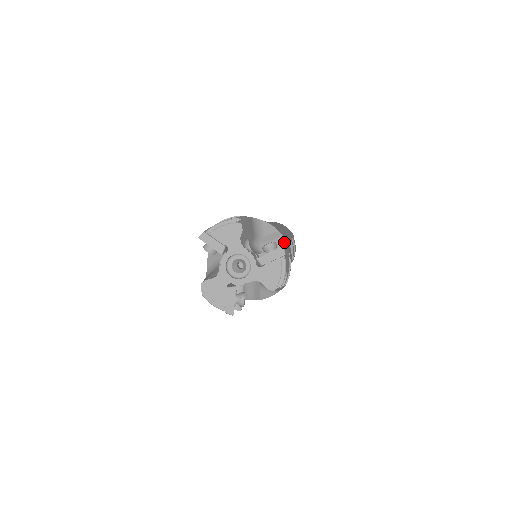
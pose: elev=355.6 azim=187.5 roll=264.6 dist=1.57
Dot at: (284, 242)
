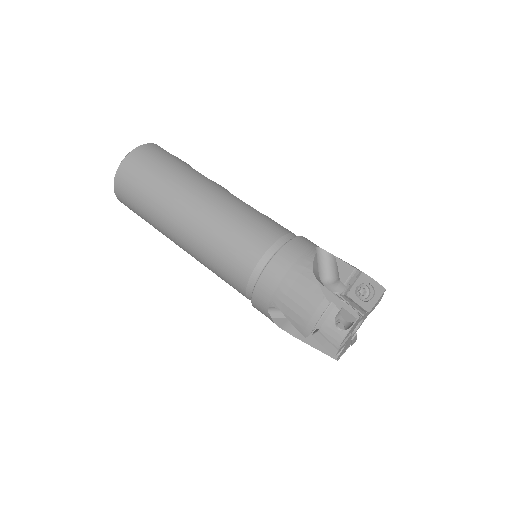
Dot at: (357, 271)
